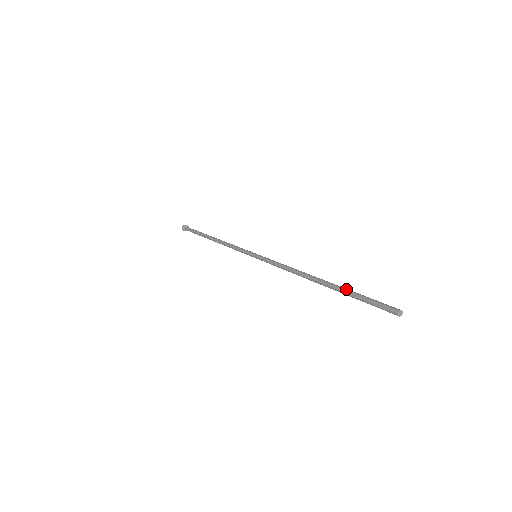
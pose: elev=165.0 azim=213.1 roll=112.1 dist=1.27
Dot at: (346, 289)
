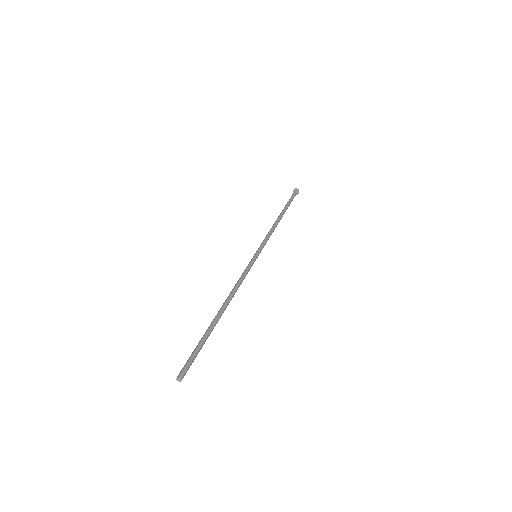
Dot at: (207, 333)
